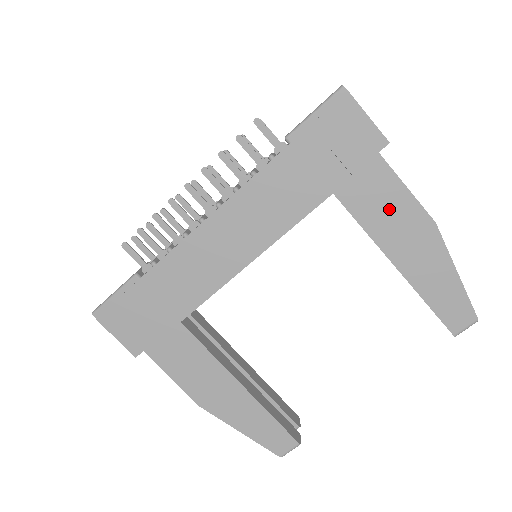
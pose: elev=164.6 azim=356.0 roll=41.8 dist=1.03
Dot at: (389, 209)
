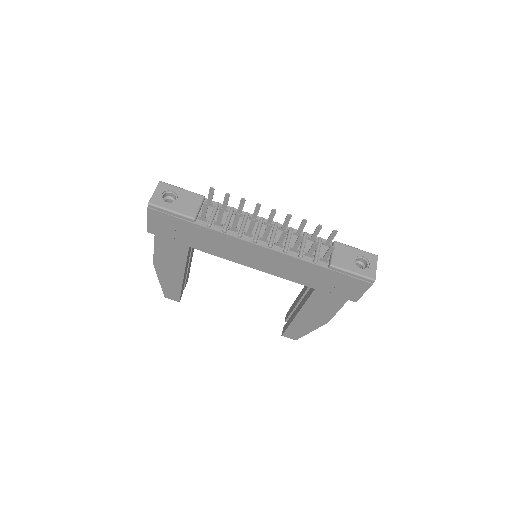
Dot at: (323, 308)
